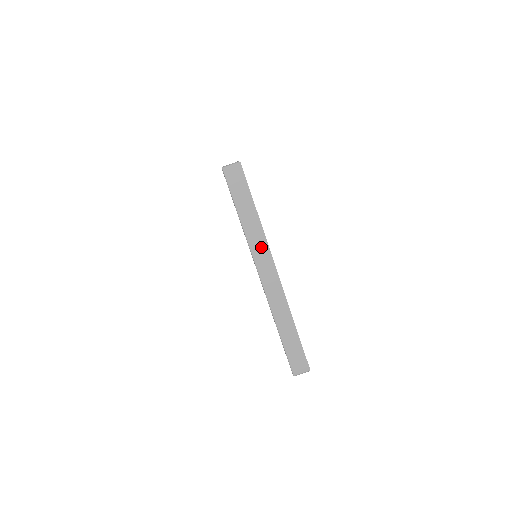
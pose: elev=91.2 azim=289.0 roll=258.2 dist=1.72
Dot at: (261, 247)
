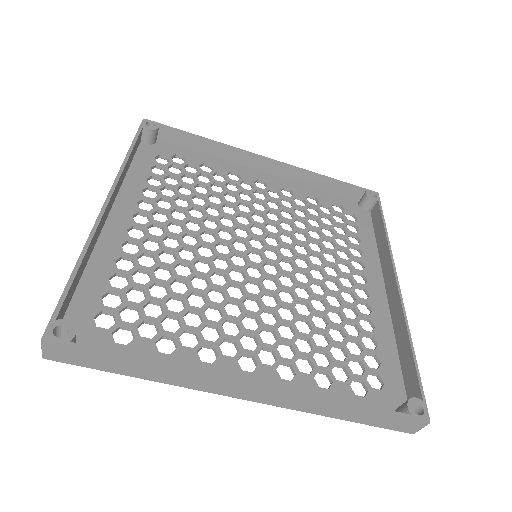
Dot at: (201, 381)
